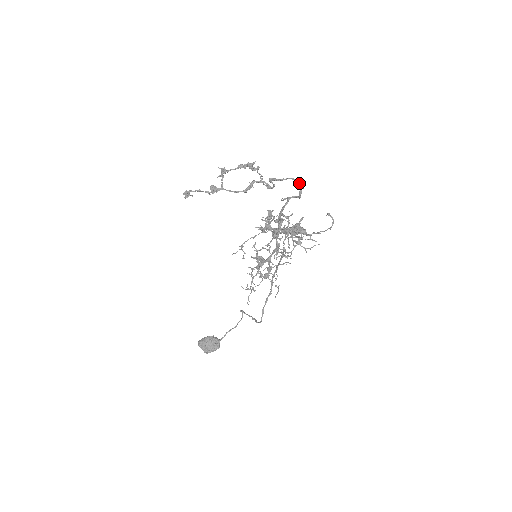
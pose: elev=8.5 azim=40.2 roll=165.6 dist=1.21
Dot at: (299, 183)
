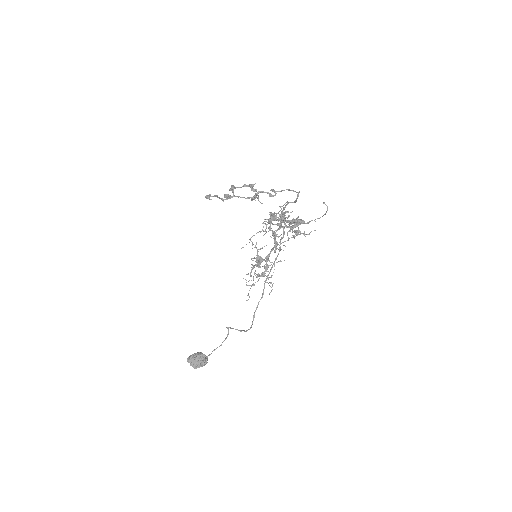
Dot at: (295, 191)
